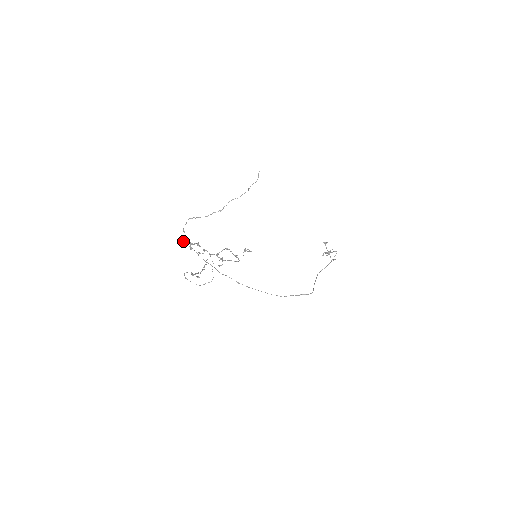
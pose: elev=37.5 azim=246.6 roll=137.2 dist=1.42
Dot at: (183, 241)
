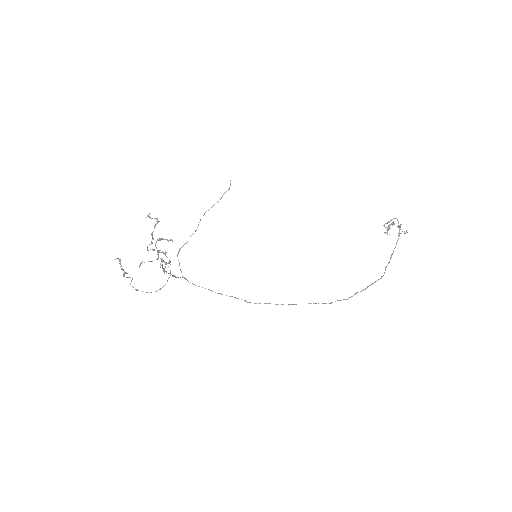
Dot at: (172, 276)
